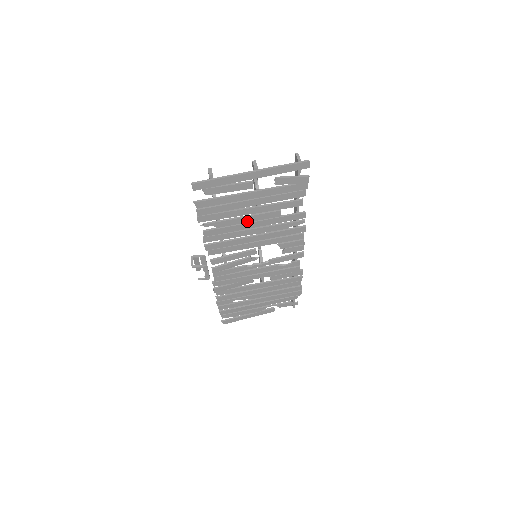
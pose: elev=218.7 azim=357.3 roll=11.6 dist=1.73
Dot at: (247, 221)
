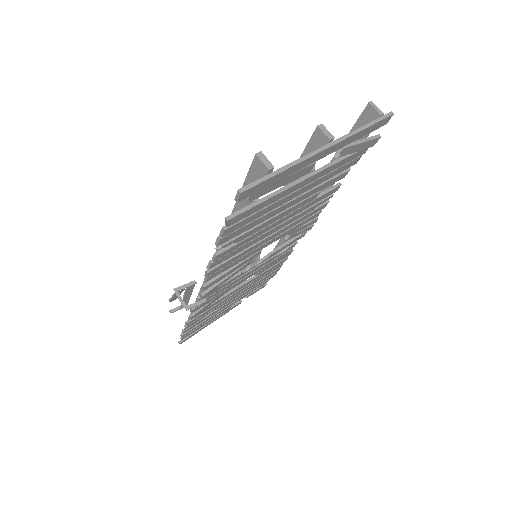
Dot at: (276, 219)
